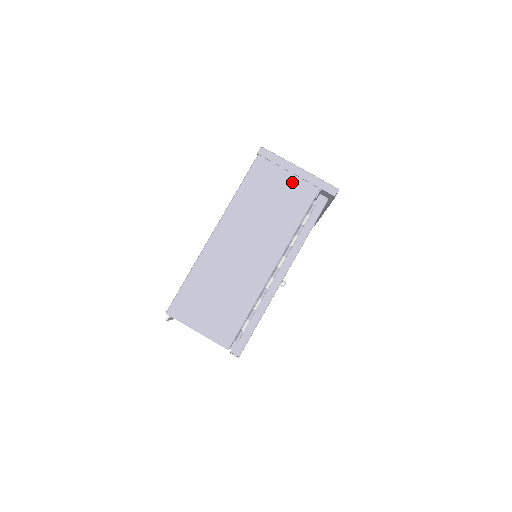
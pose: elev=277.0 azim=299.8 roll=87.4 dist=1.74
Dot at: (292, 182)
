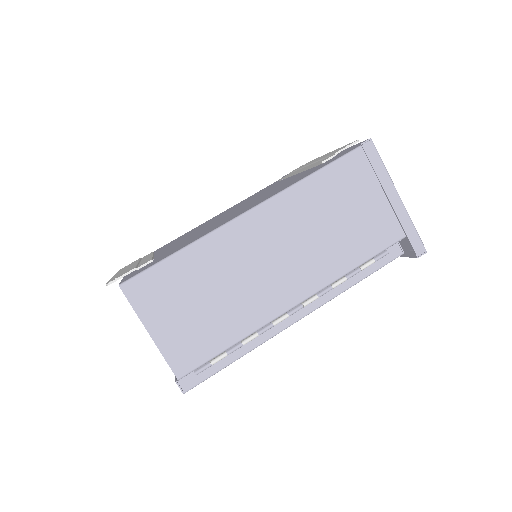
Dot at: (380, 208)
